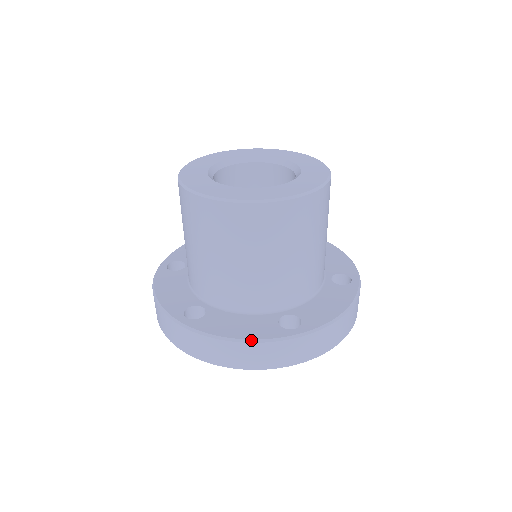
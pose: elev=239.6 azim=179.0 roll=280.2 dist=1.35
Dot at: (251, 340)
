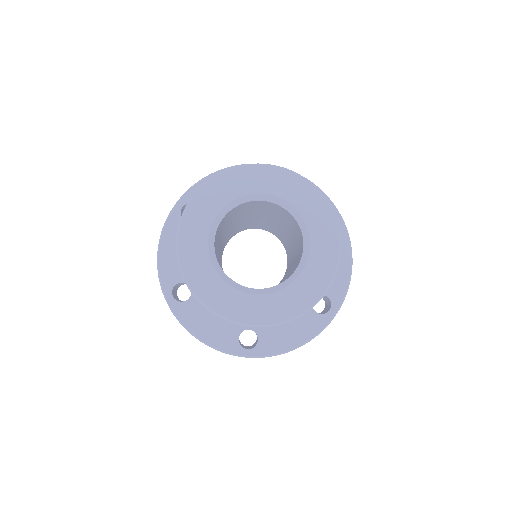
Dot at: (210, 346)
